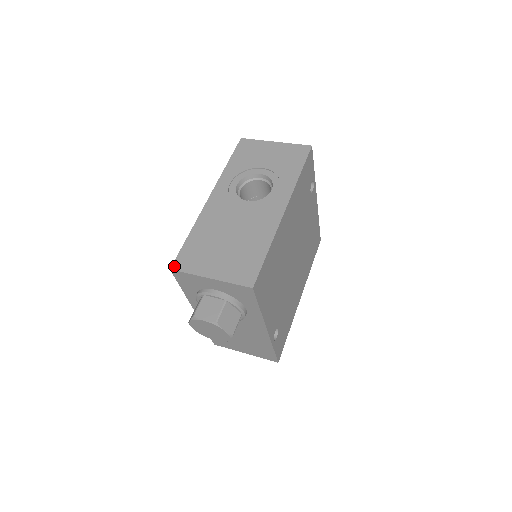
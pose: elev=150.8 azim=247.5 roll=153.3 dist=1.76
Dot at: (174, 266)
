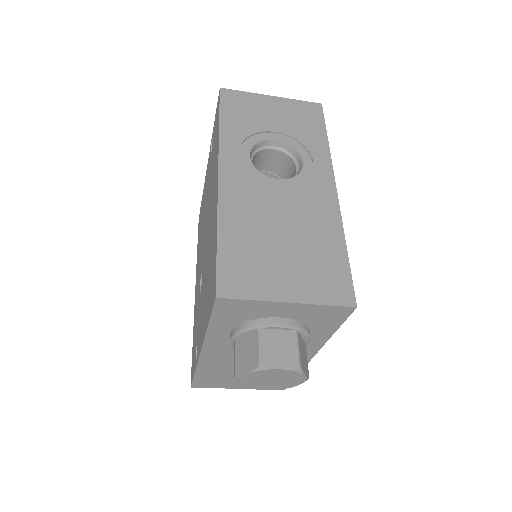
Dot at: (220, 291)
